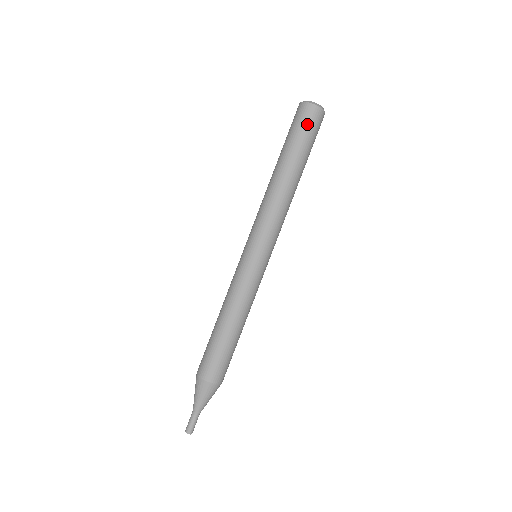
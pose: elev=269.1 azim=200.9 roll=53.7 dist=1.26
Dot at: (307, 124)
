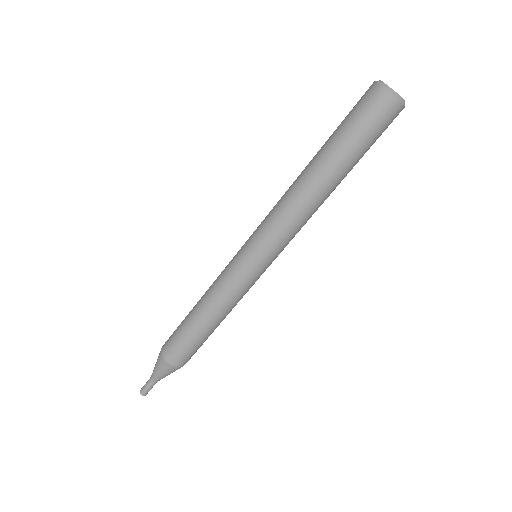
Dot at: (365, 115)
